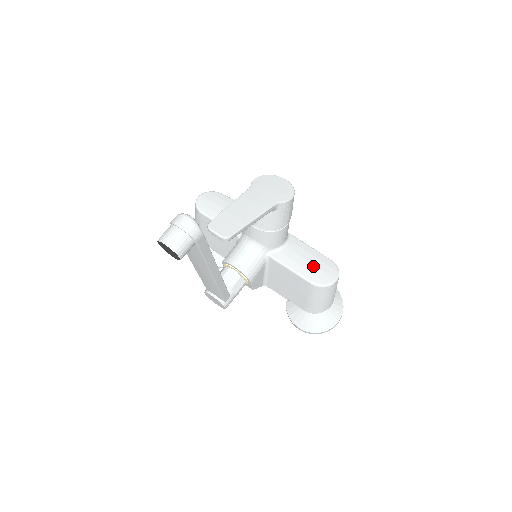
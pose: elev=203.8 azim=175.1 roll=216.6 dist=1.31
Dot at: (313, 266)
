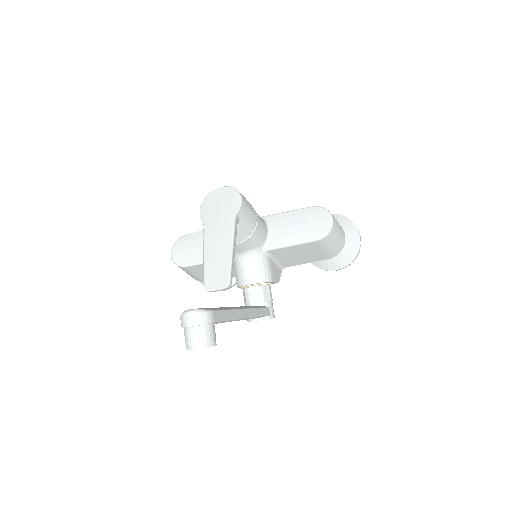
Dot at: (305, 226)
